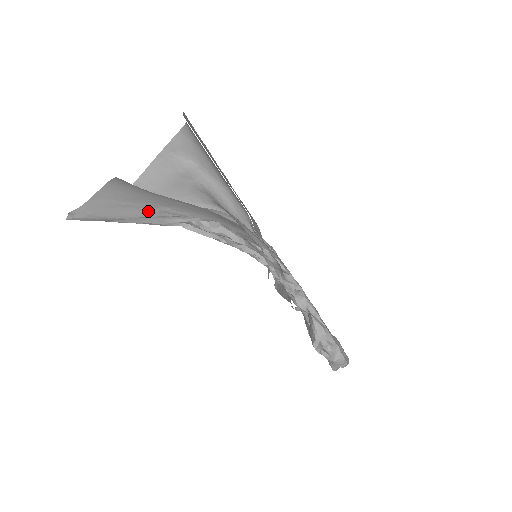
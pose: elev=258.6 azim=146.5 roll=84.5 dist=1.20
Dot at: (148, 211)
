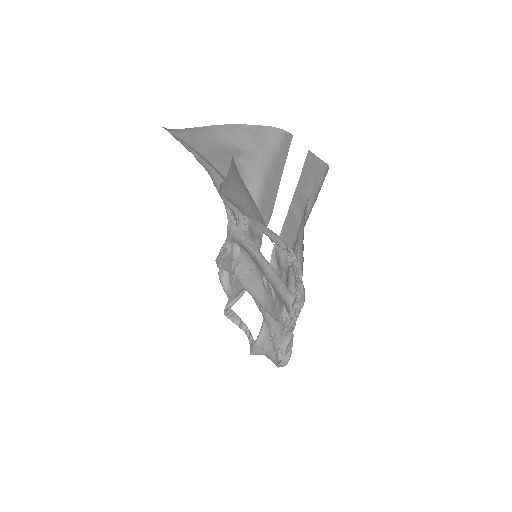
Dot at: (248, 204)
